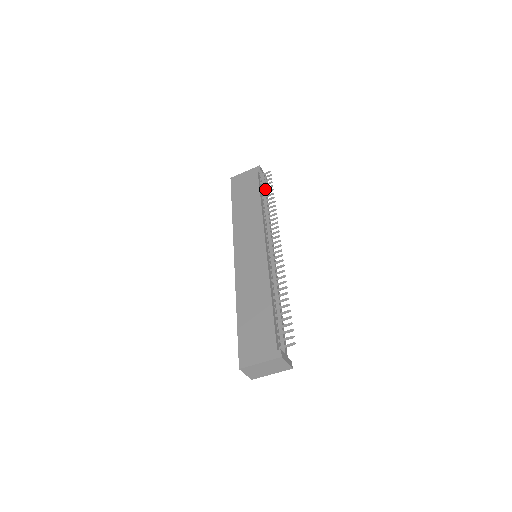
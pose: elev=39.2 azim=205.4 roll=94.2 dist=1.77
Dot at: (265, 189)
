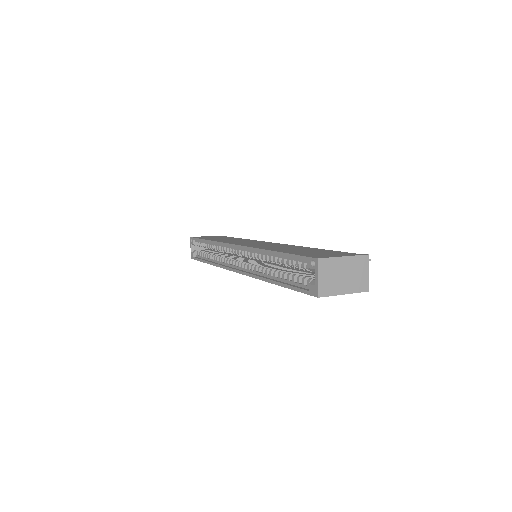
Dot at: occluded
